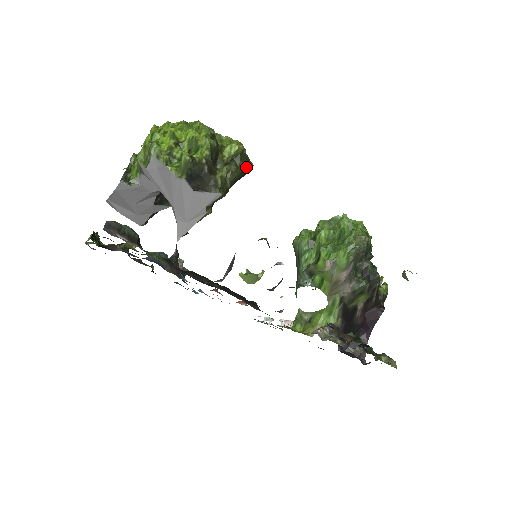
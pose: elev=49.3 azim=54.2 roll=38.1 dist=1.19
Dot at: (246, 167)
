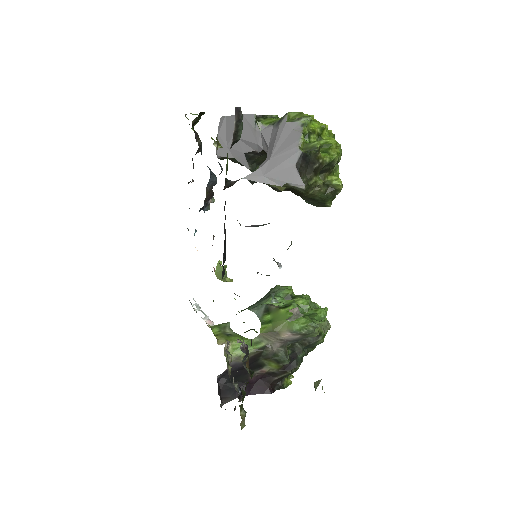
Dot at: (327, 201)
